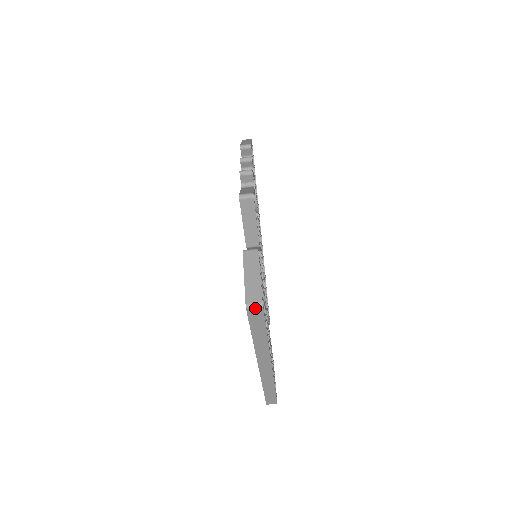
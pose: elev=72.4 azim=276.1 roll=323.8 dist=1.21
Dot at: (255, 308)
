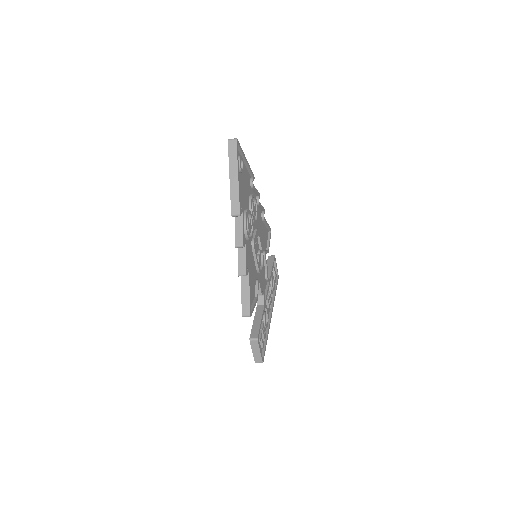
Dot at: (260, 362)
